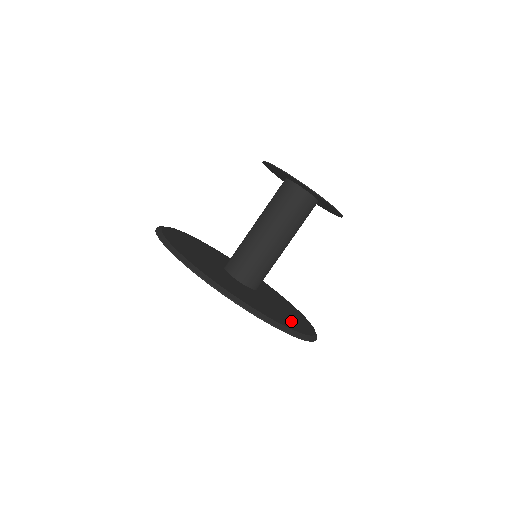
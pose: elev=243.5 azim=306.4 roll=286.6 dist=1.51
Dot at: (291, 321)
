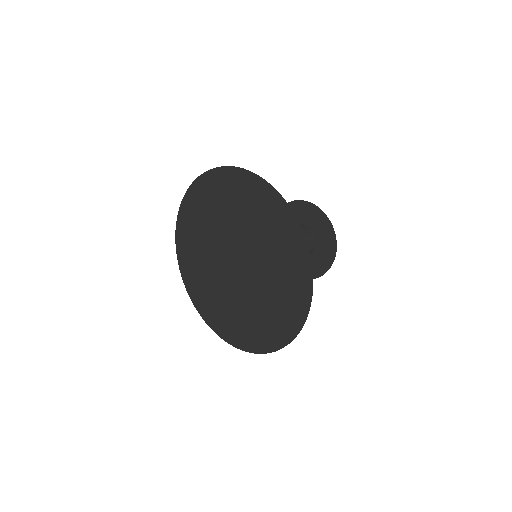
Dot at: (291, 291)
